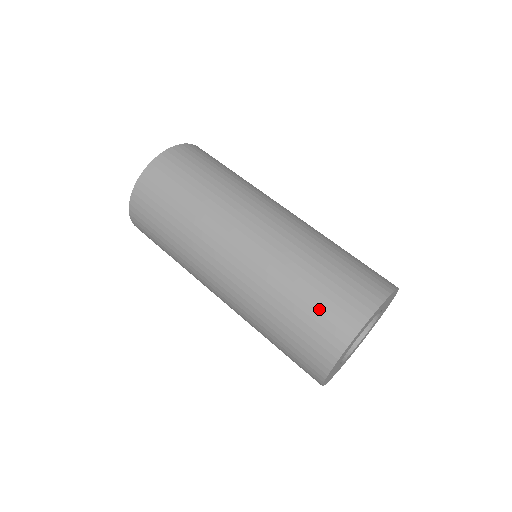
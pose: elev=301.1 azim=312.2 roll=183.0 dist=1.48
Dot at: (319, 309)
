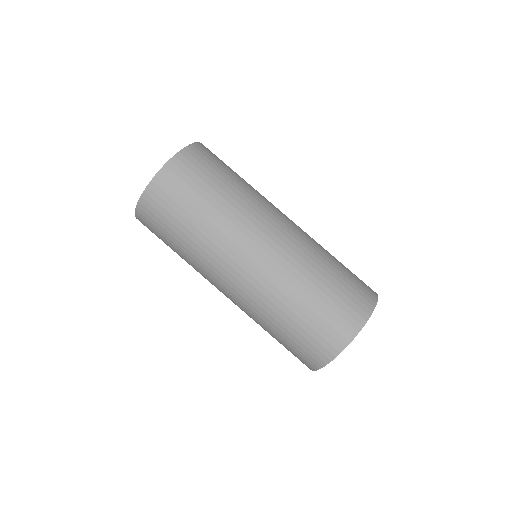
Dot at: (298, 343)
